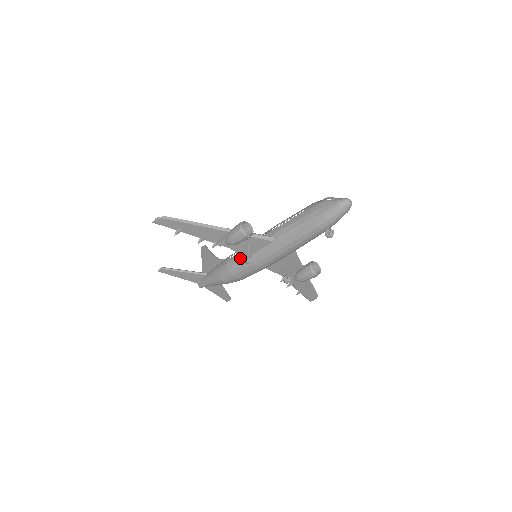
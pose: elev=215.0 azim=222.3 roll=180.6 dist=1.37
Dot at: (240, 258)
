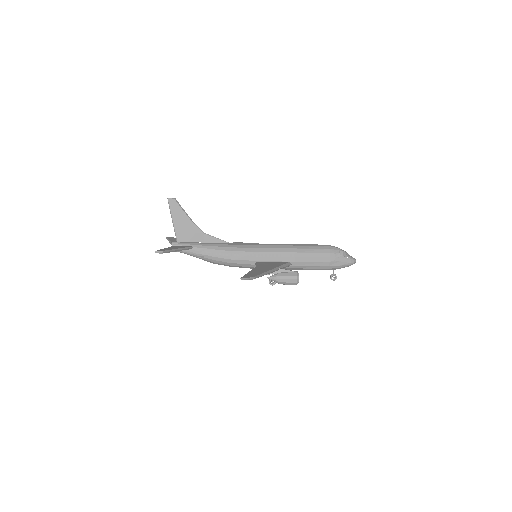
Dot at: (250, 263)
